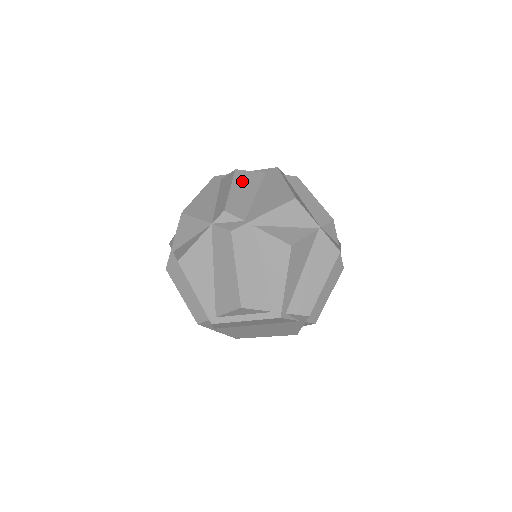
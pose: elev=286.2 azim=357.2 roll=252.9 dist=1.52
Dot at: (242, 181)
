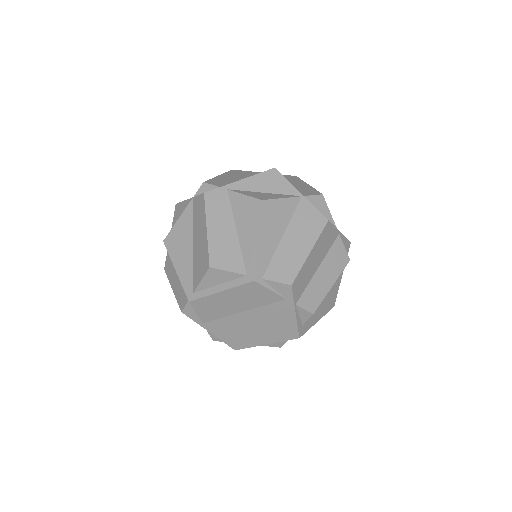
Dot at: (234, 174)
